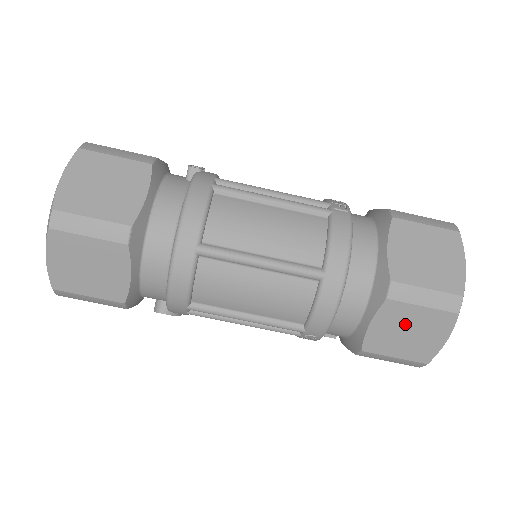
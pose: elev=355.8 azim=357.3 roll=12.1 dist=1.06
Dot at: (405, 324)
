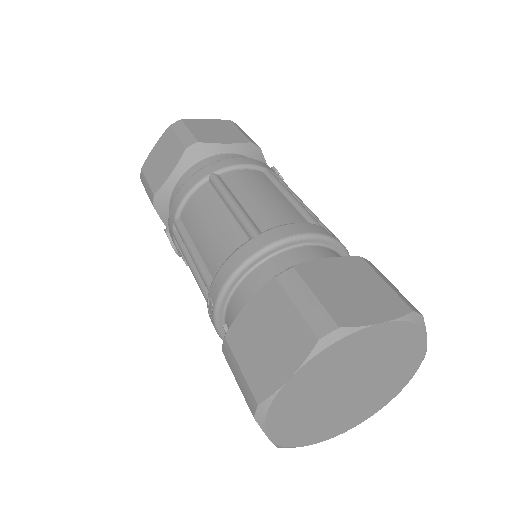
Dot at: (271, 322)
